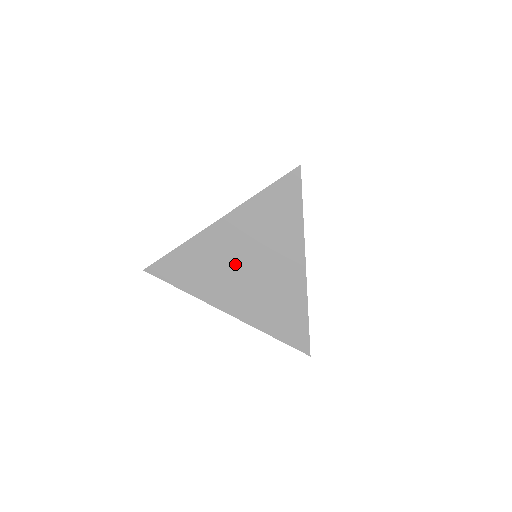
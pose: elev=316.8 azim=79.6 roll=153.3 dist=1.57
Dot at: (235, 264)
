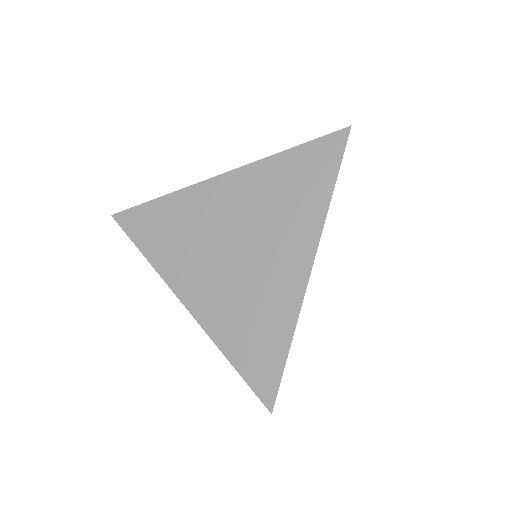
Dot at: (221, 237)
